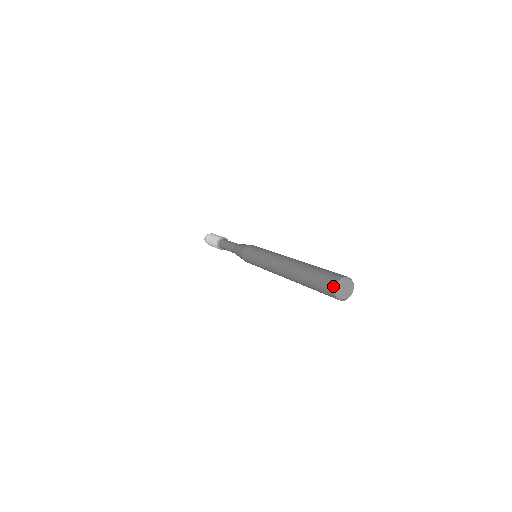
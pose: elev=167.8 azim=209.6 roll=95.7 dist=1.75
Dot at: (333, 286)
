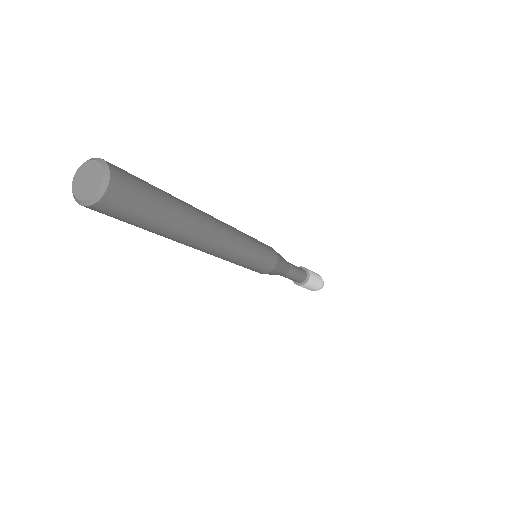
Dot at: occluded
